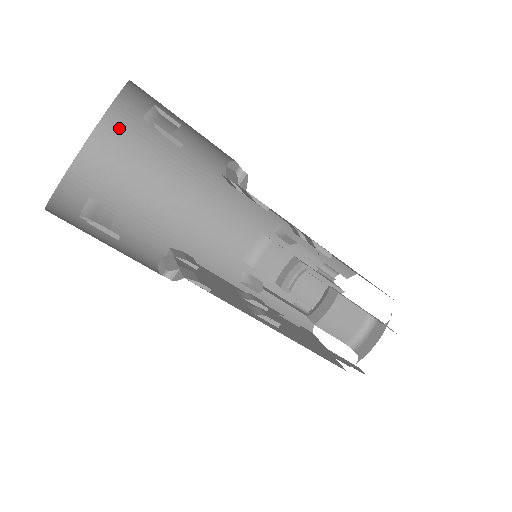
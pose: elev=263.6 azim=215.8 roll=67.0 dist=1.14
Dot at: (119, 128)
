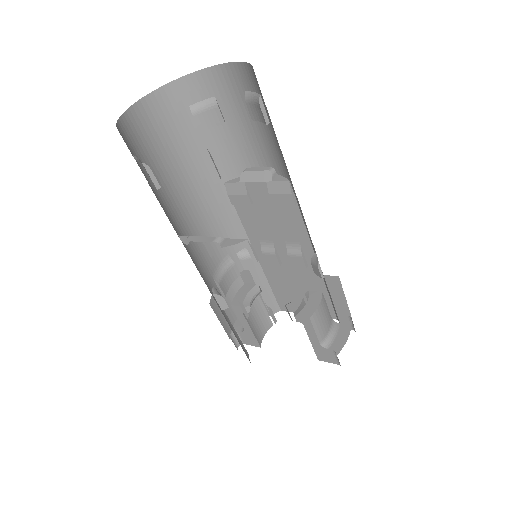
Dot at: (161, 108)
